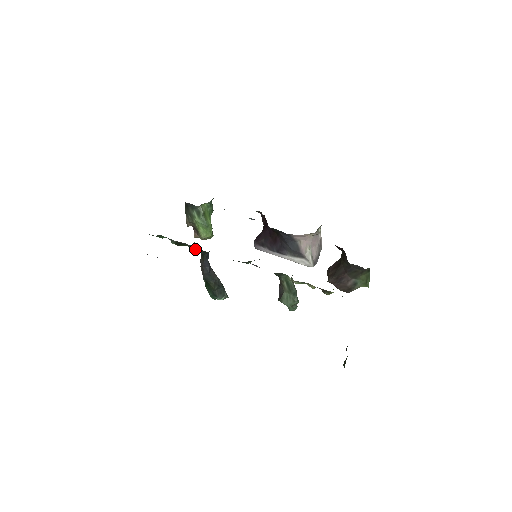
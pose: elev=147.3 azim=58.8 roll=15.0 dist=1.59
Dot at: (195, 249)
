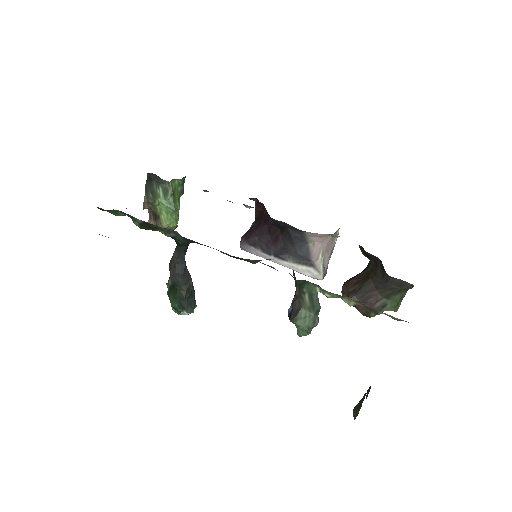
Dot at: (171, 236)
